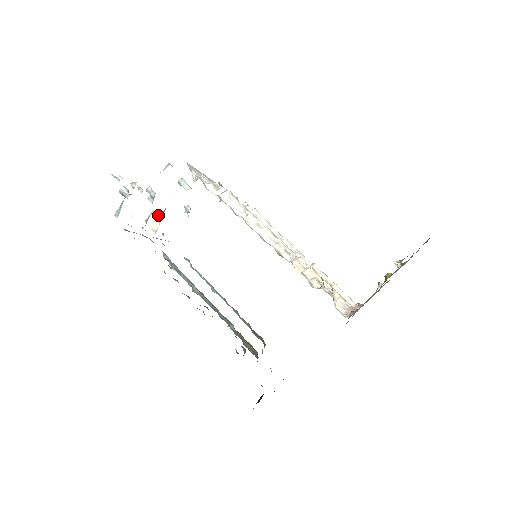
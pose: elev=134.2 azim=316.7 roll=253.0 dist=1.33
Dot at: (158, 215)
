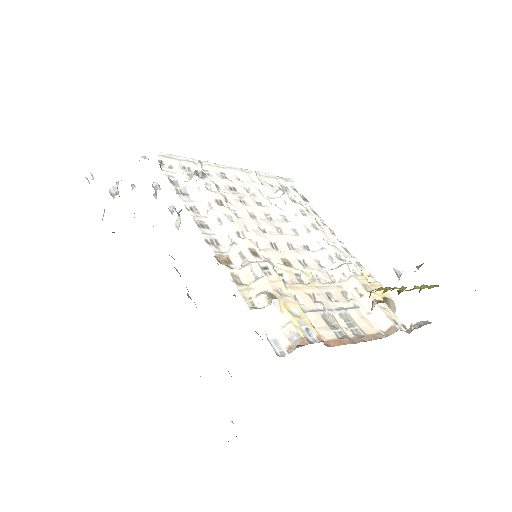
Dot at: (173, 211)
